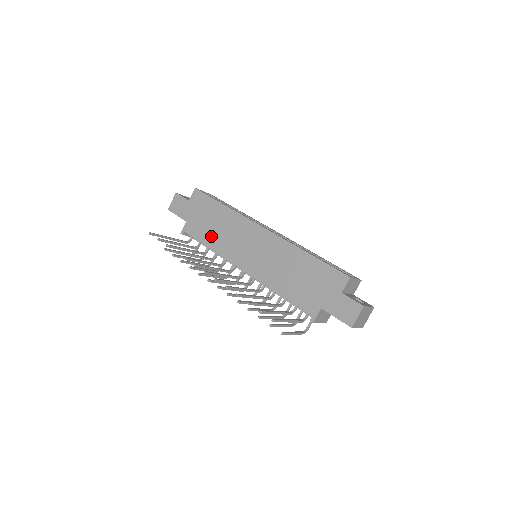
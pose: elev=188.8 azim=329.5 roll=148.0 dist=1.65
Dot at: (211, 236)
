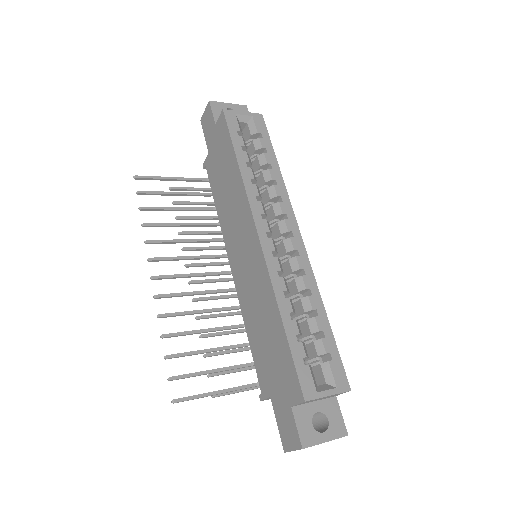
Dot at: (220, 196)
